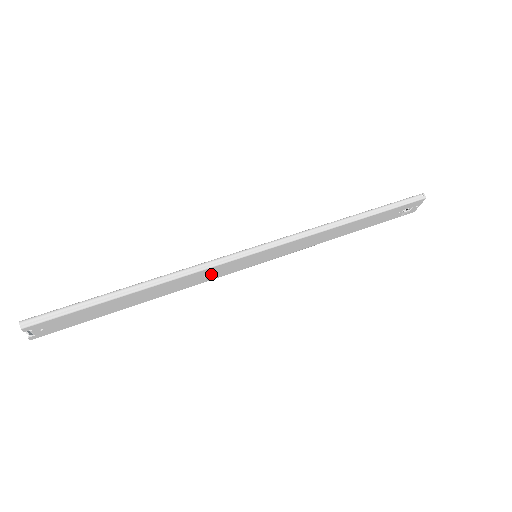
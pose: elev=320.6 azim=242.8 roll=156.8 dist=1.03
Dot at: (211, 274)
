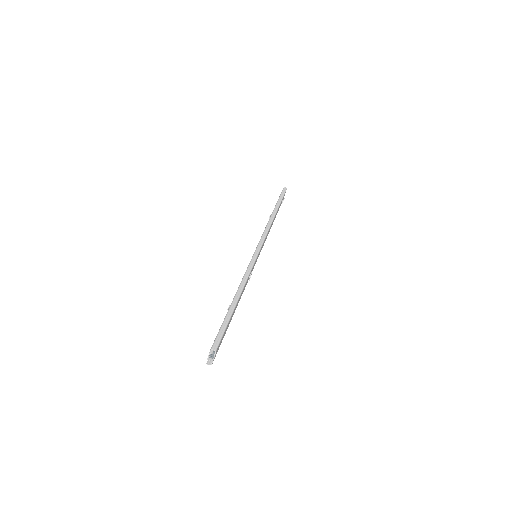
Dot at: occluded
